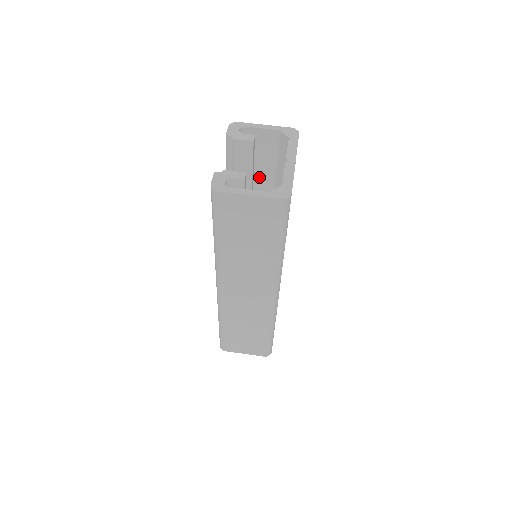
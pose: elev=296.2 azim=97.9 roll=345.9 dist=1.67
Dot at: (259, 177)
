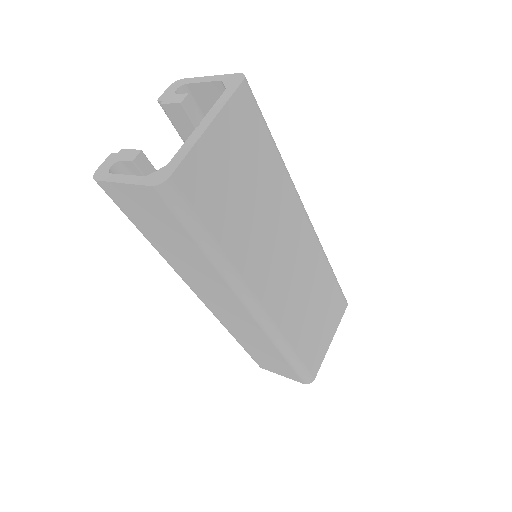
Dot at: occluded
